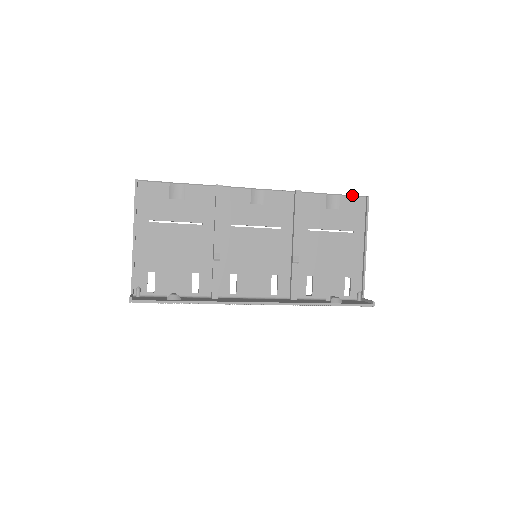
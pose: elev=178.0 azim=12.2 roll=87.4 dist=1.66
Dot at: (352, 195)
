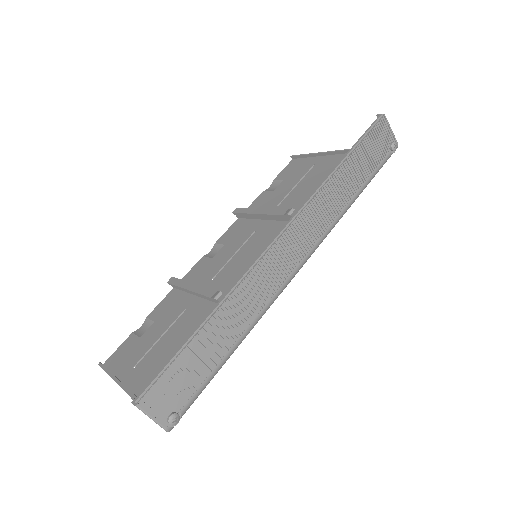
Dot at: (282, 171)
